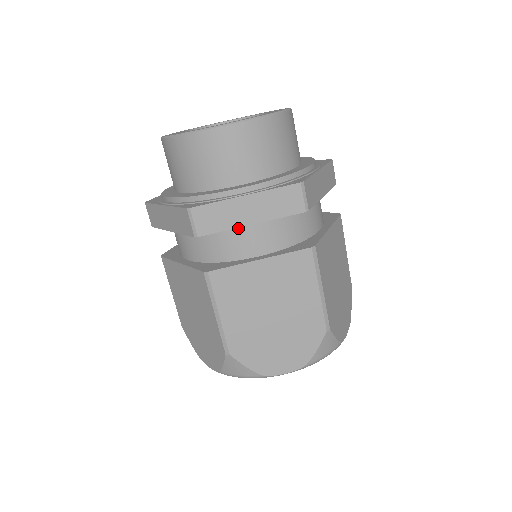
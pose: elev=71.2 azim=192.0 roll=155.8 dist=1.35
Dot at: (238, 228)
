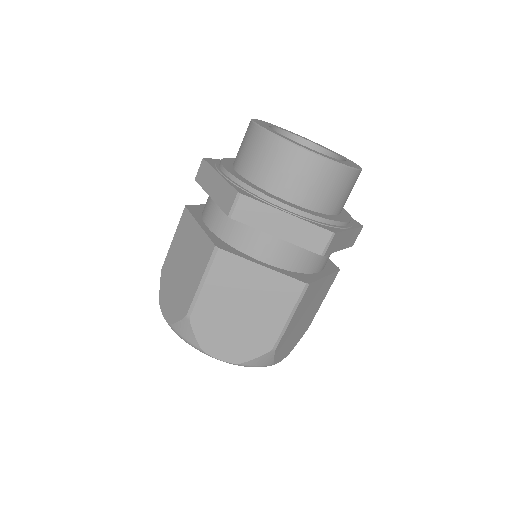
Dot at: occluded
